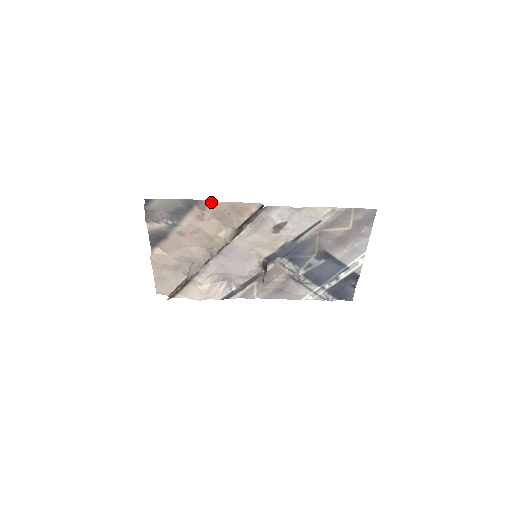
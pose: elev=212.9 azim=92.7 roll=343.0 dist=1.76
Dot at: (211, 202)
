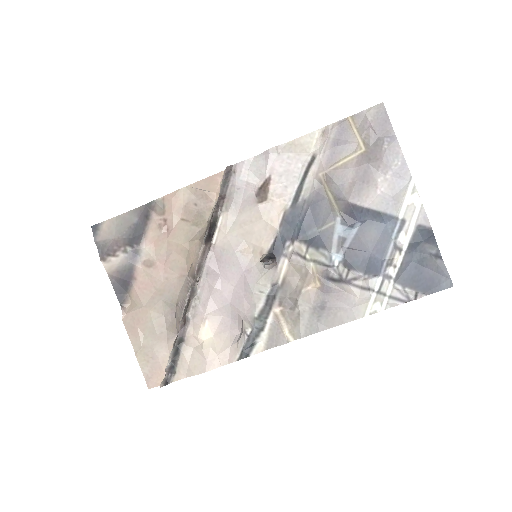
Dot at: (167, 196)
